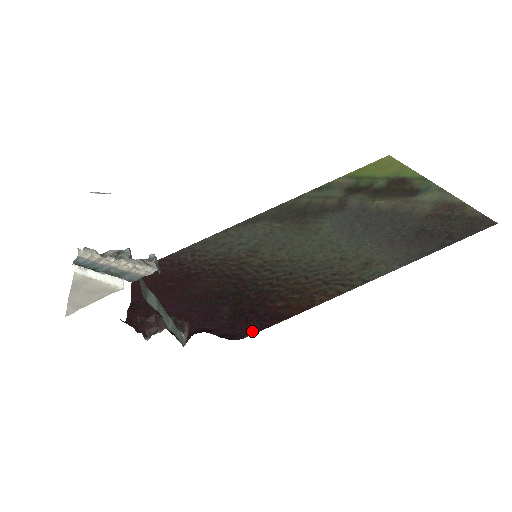
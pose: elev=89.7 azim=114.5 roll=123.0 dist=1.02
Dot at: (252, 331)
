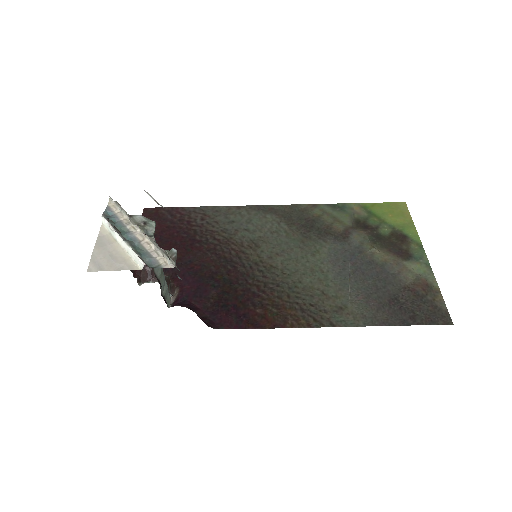
Dot at: (228, 326)
